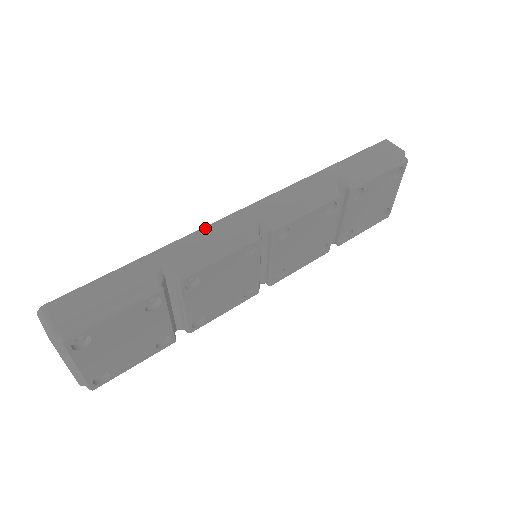
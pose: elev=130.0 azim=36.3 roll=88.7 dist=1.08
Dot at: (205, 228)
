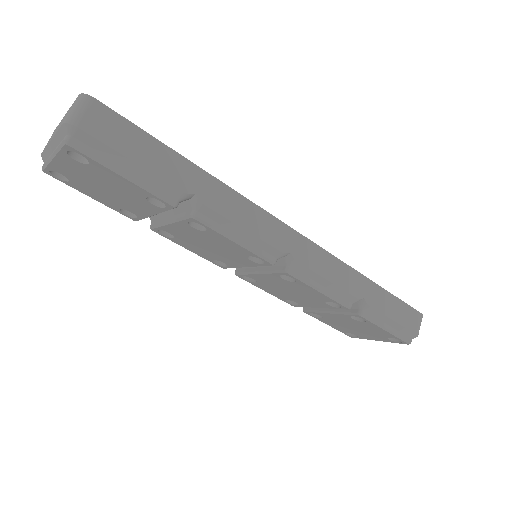
Dot at: (258, 208)
